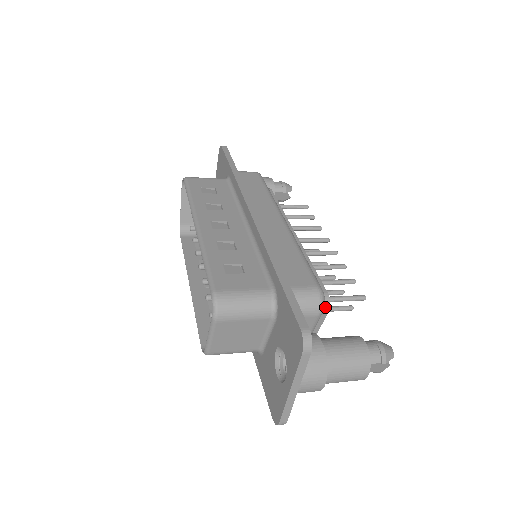
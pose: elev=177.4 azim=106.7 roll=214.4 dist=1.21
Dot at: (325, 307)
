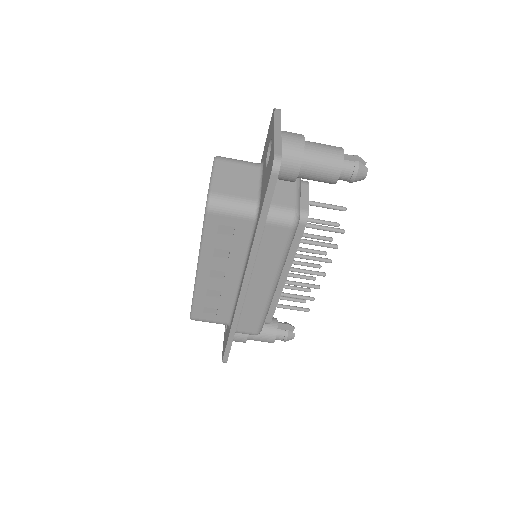
Dot at: (305, 181)
